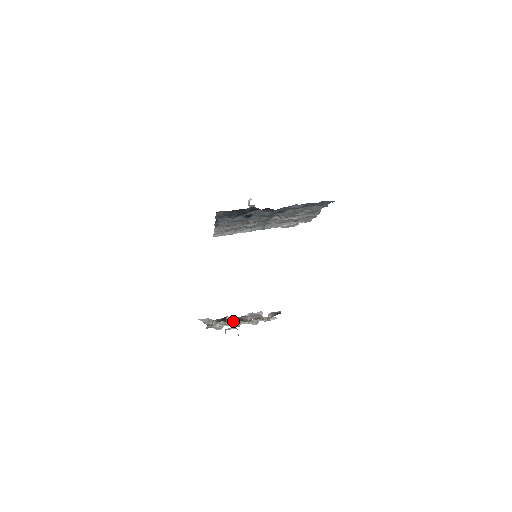
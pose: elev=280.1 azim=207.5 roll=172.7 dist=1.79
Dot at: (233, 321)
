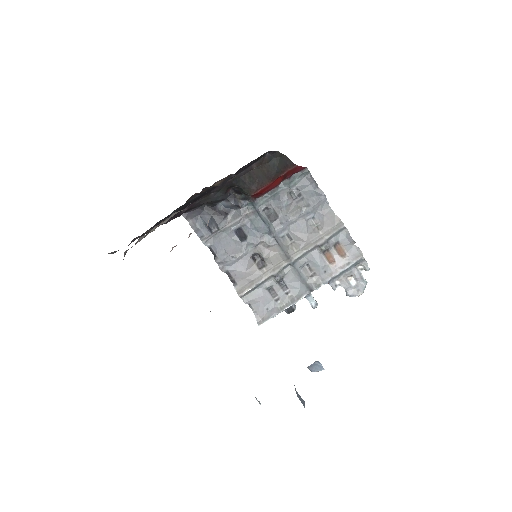
Dot at: occluded
